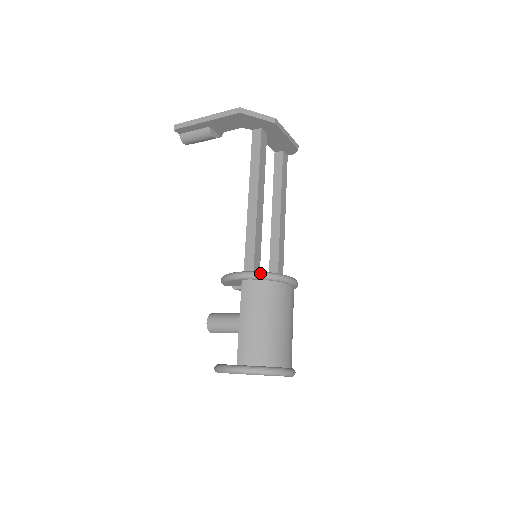
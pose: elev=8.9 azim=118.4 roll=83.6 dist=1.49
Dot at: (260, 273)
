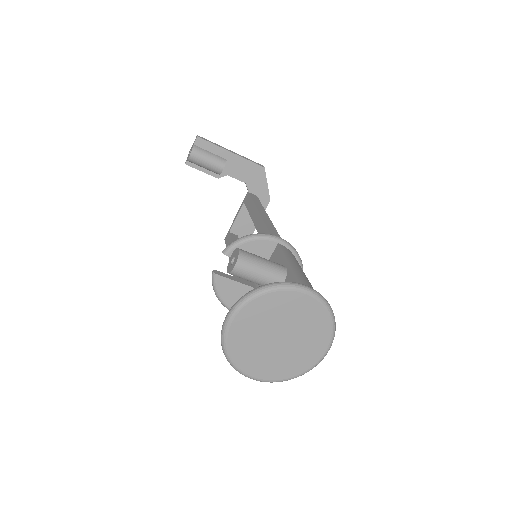
Dot at: (295, 249)
